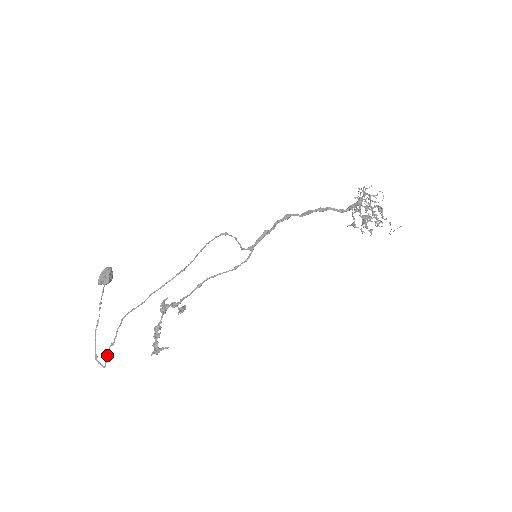
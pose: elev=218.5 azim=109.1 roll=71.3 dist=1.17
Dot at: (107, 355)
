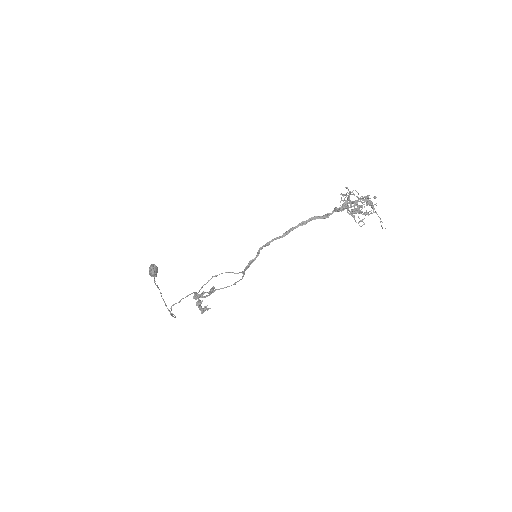
Dot at: (173, 316)
